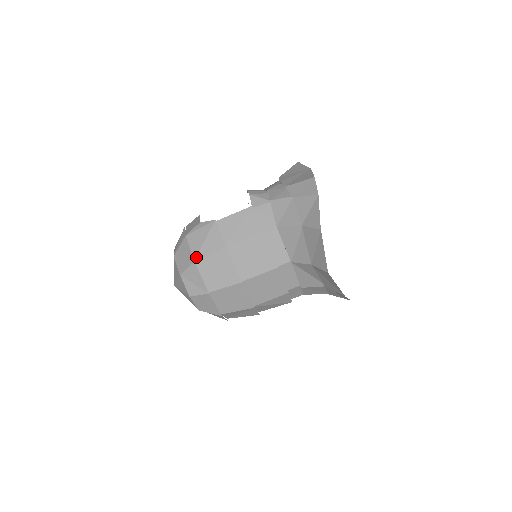
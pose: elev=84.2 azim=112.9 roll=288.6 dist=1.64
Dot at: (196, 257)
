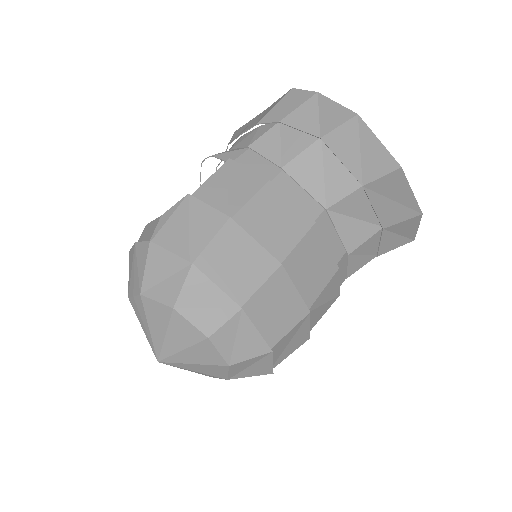
Dot at: (189, 258)
